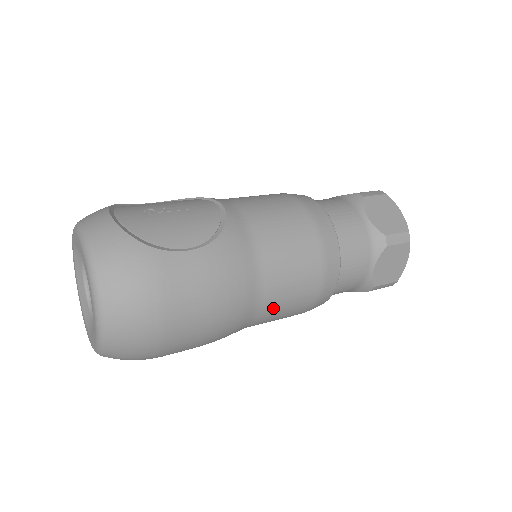
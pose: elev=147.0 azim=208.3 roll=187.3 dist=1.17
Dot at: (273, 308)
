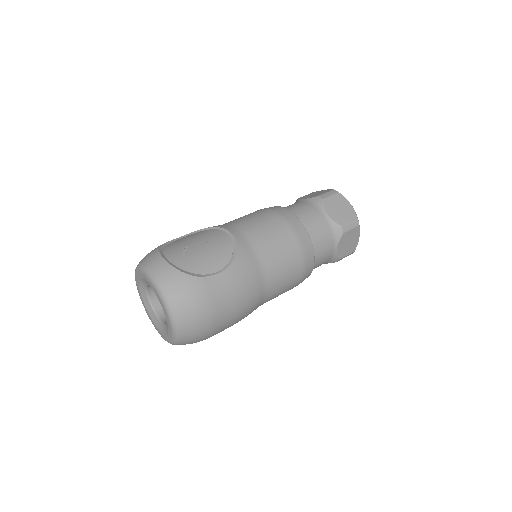
Dot at: (275, 292)
